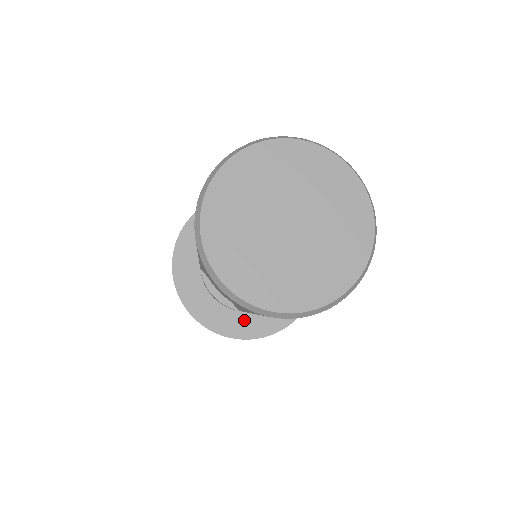
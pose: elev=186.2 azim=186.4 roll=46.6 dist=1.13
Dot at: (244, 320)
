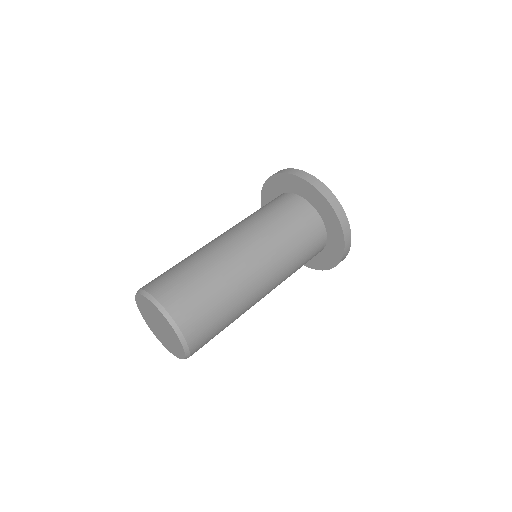
Dot at: occluded
